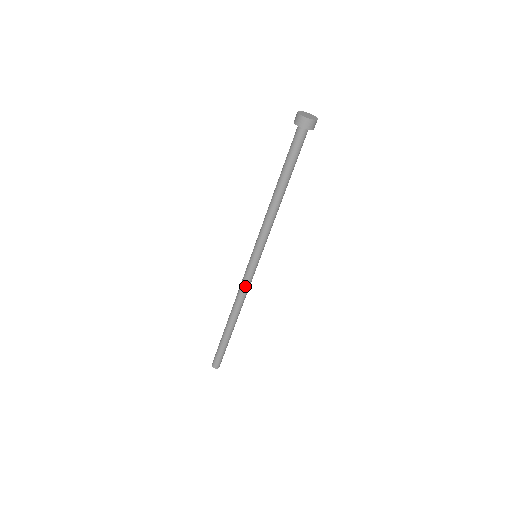
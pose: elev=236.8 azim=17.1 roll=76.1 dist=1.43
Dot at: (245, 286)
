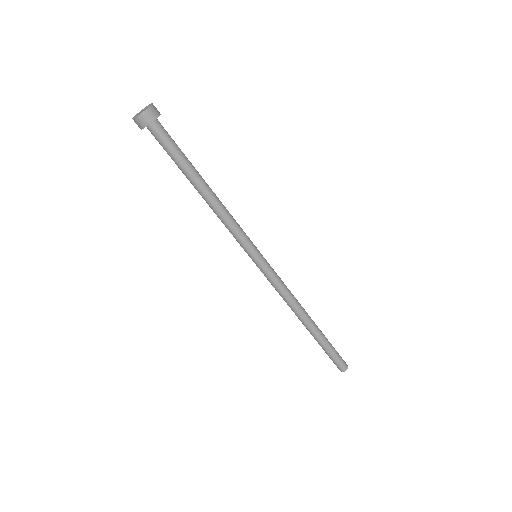
Dot at: (281, 286)
